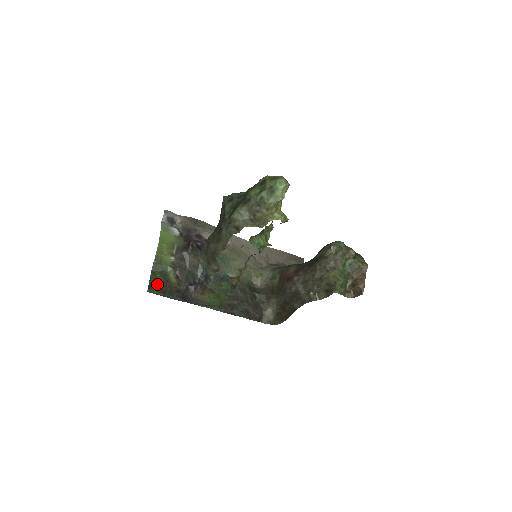
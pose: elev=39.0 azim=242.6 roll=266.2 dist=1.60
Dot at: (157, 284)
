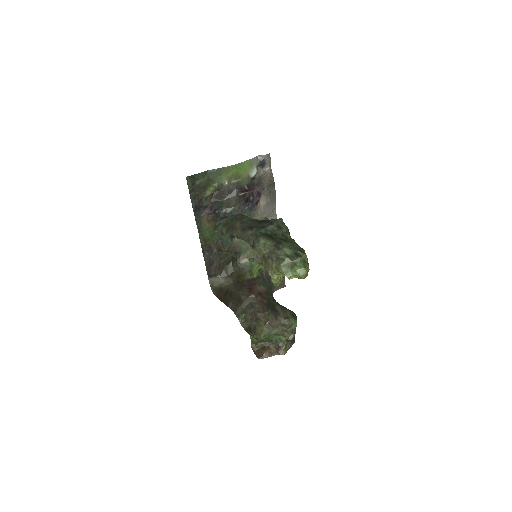
Dot at: (197, 181)
